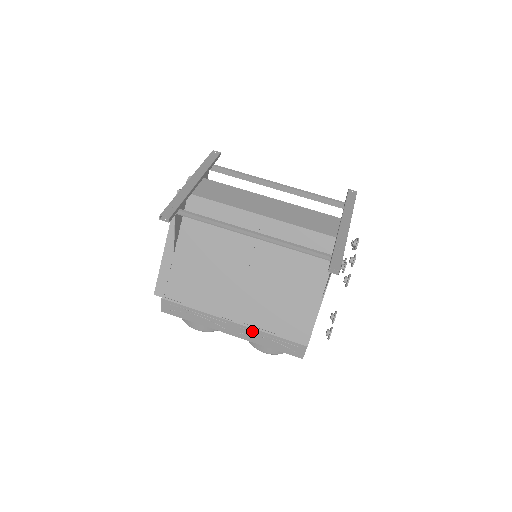
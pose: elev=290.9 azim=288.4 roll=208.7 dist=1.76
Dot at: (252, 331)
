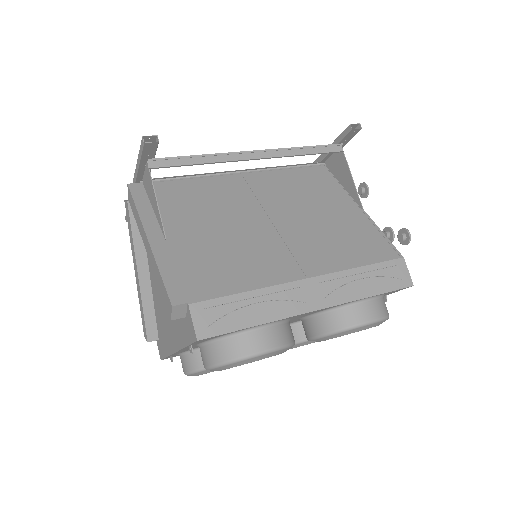
Dot at: (337, 278)
